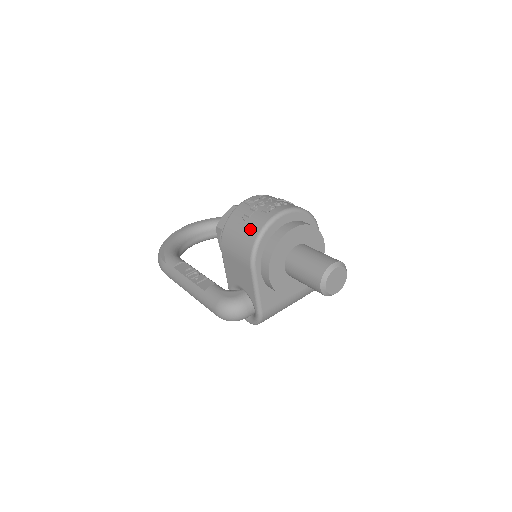
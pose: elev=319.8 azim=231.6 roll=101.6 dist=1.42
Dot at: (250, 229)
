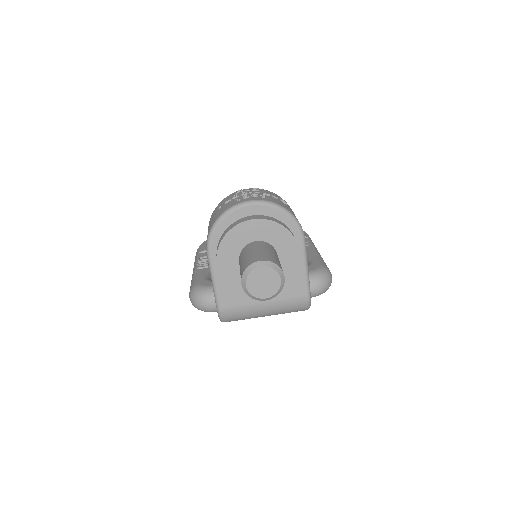
Dot at: (217, 214)
